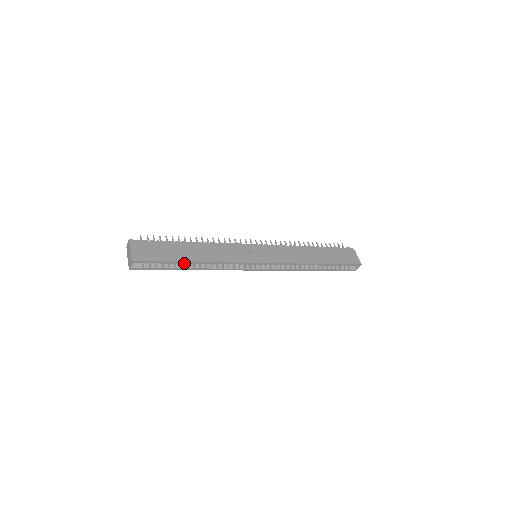
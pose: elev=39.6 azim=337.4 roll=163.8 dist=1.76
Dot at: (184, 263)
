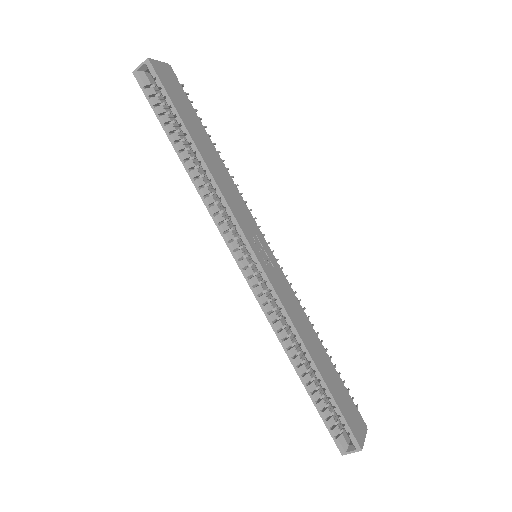
Dot at: (186, 136)
